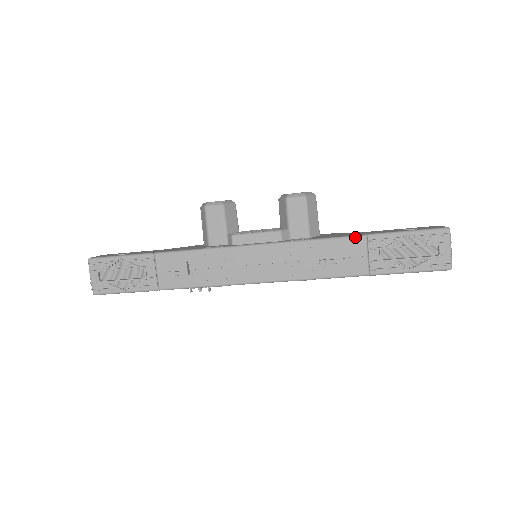
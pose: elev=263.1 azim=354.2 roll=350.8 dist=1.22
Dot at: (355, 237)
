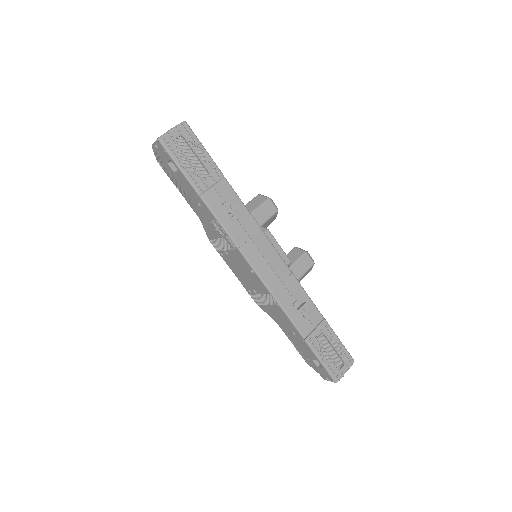
Dot at: occluded
